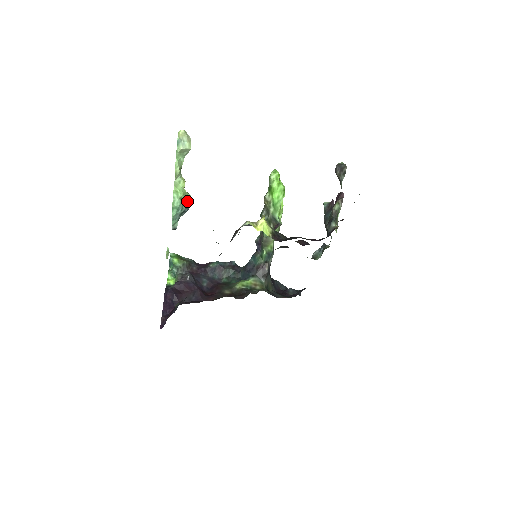
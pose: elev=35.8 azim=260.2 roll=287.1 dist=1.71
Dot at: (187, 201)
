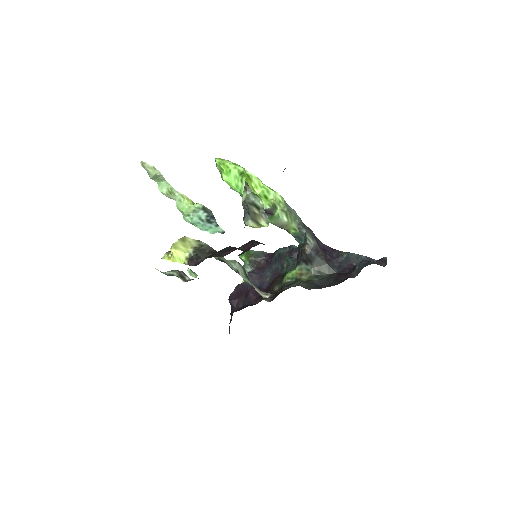
Dot at: (203, 210)
